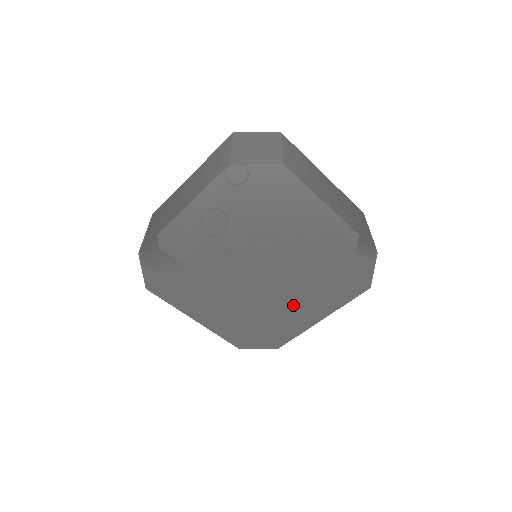
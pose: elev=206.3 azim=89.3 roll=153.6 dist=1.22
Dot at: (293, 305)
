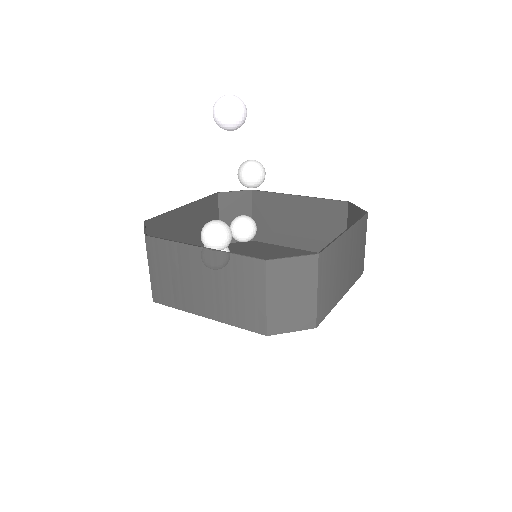
Dot at: occluded
